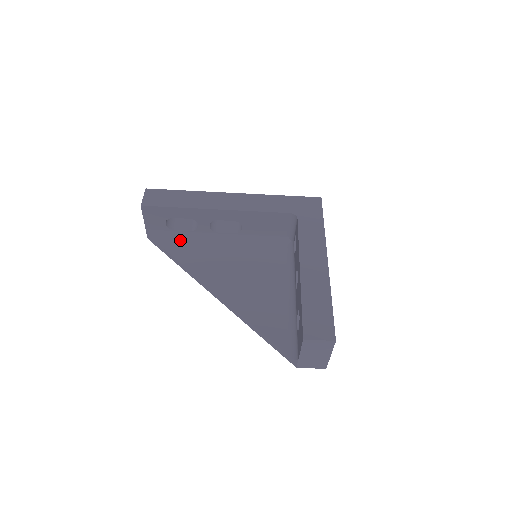
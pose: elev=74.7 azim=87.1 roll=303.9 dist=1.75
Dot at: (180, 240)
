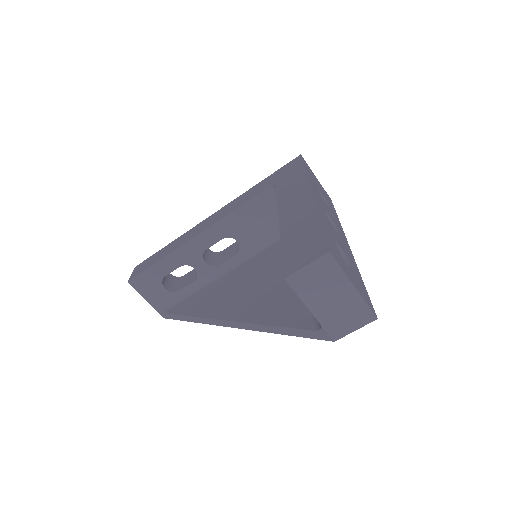
Dot at: (188, 297)
